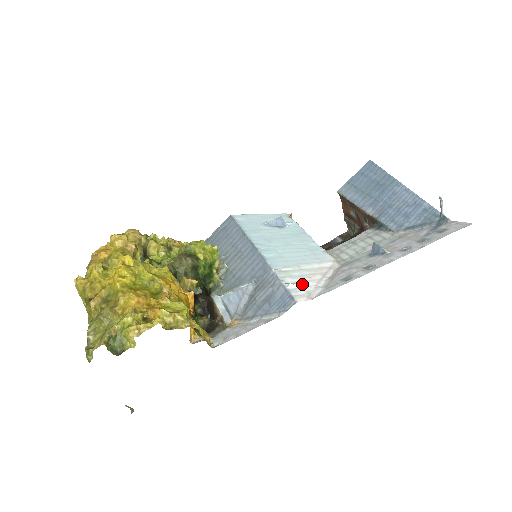
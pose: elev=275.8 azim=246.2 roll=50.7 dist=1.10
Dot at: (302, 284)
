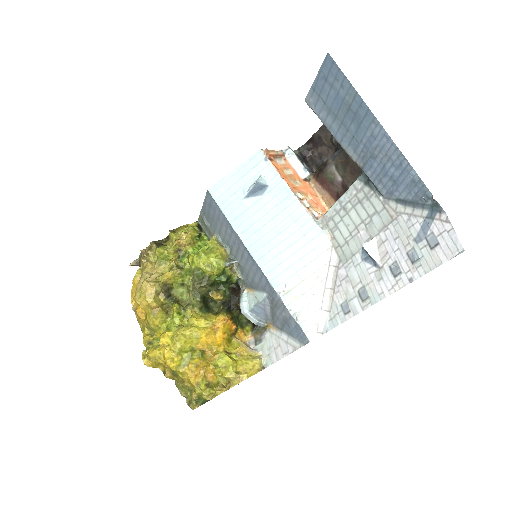
Dot at: (308, 310)
